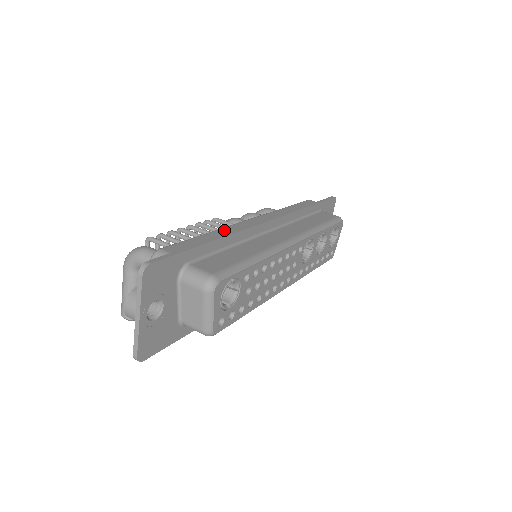
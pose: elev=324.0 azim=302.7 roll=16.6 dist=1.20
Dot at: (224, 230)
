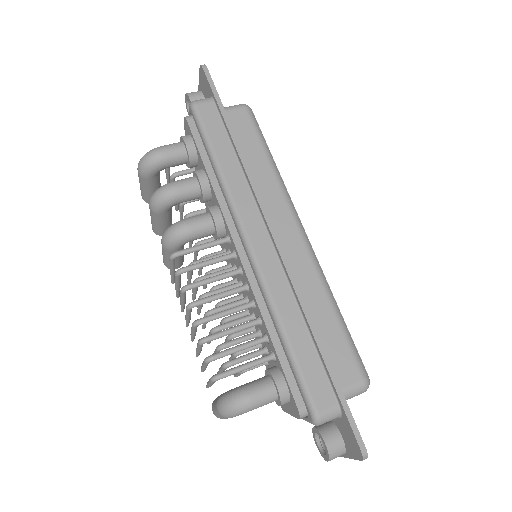
Dot at: (282, 307)
